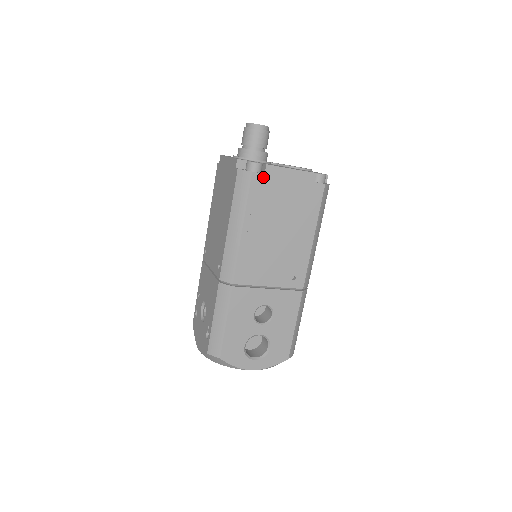
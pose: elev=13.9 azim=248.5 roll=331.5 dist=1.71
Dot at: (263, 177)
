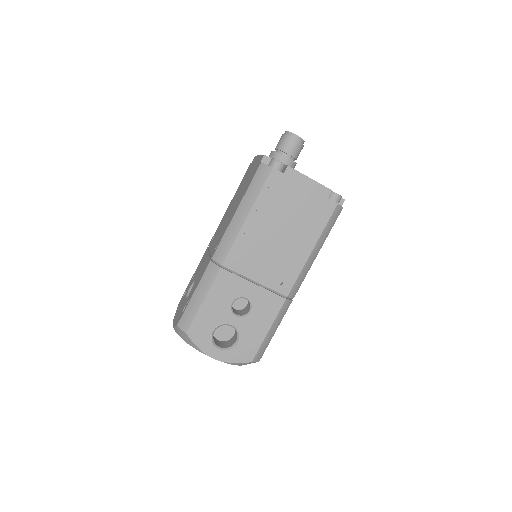
Dot at: (281, 176)
